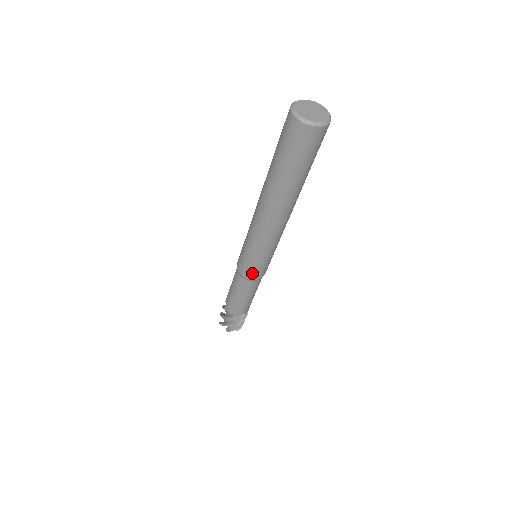
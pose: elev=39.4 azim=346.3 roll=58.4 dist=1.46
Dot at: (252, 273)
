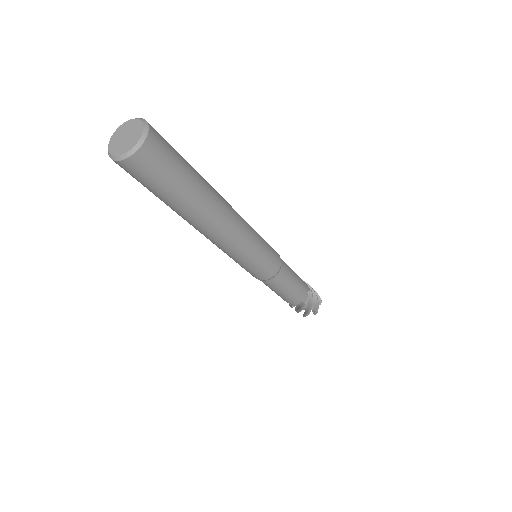
Dot at: (255, 275)
